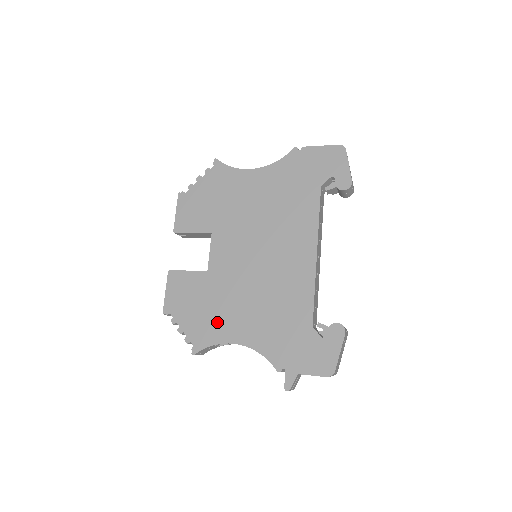
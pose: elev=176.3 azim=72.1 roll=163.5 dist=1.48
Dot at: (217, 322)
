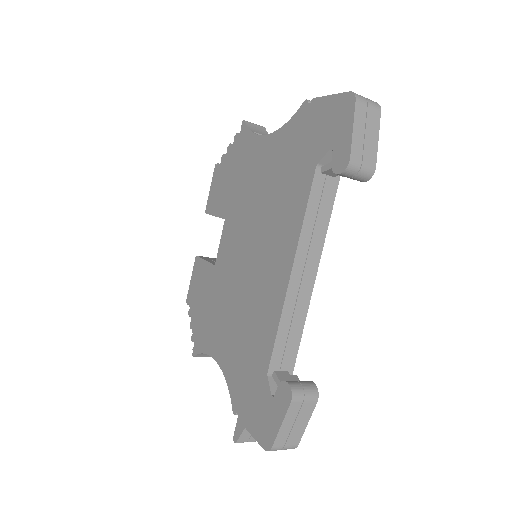
Dot at: (210, 328)
